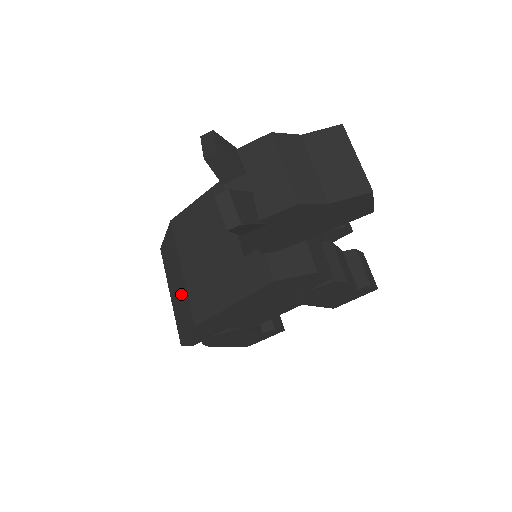
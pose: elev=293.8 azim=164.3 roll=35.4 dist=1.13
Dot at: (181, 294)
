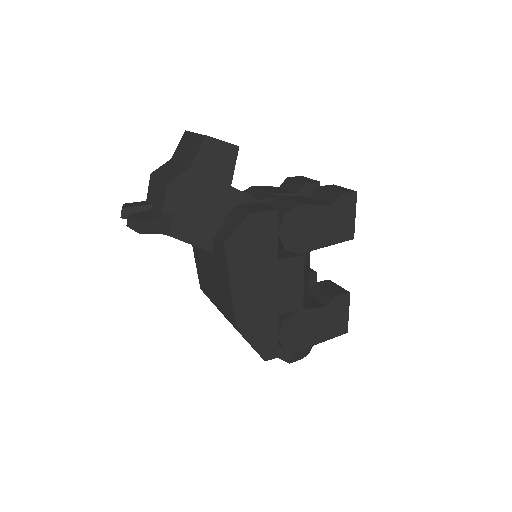
Dot at: occluded
